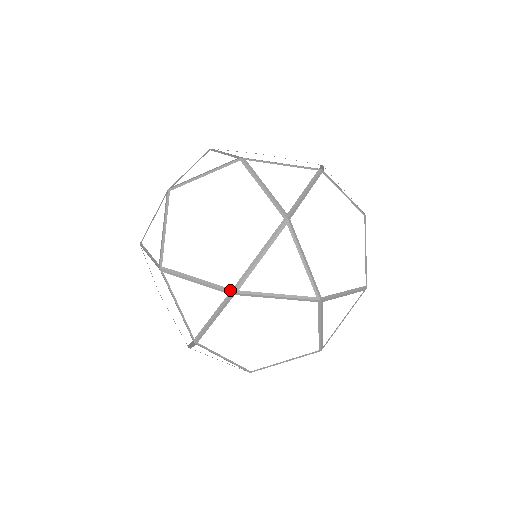
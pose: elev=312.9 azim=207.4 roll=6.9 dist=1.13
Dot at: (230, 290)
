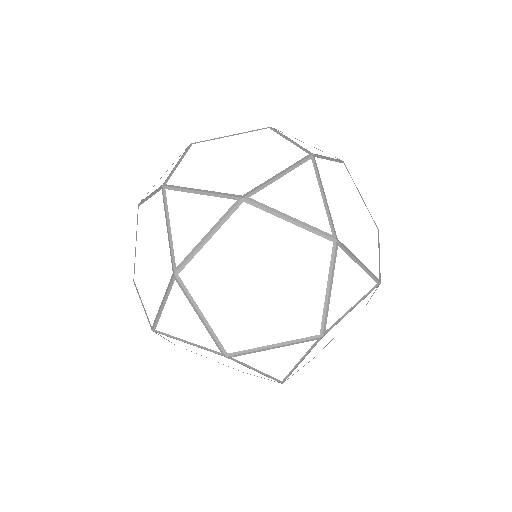
Dot at: (318, 336)
